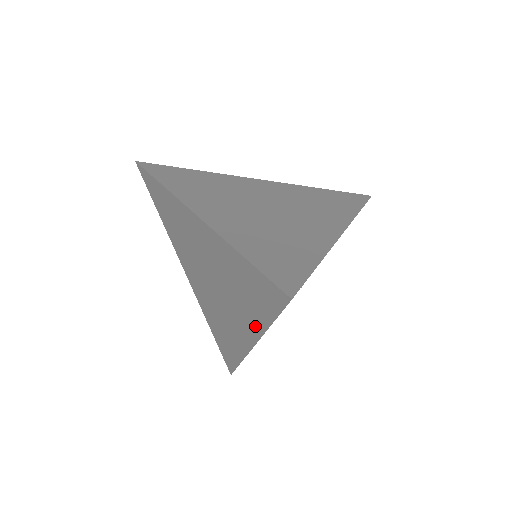
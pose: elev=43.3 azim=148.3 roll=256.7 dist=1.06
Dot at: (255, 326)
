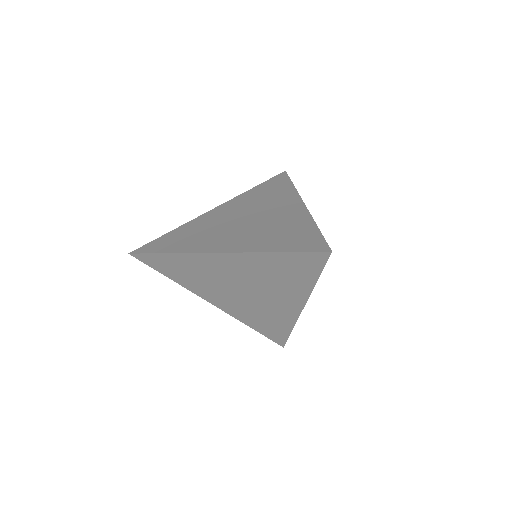
Dot at: (302, 292)
